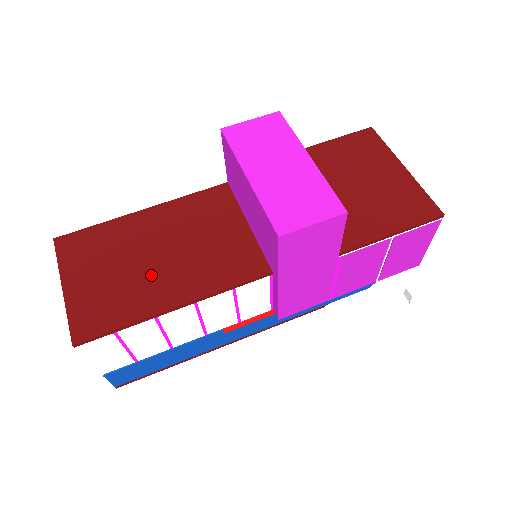
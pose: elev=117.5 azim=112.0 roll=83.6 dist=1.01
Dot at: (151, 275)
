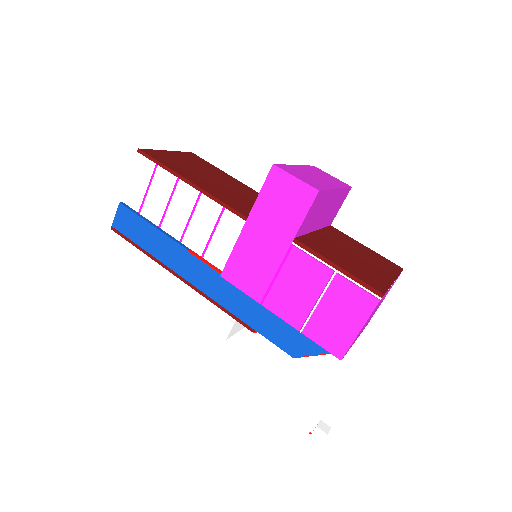
Dot at: (203, 177)
